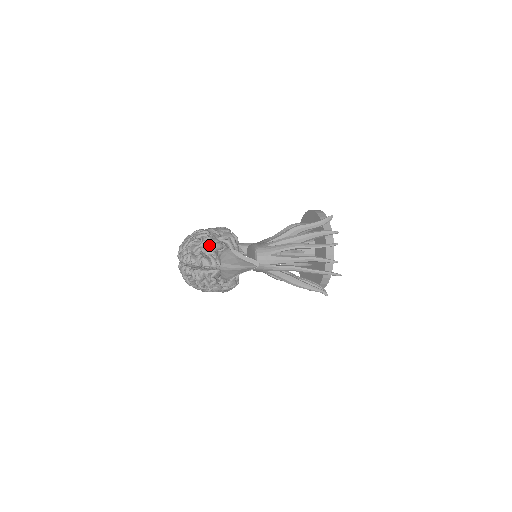
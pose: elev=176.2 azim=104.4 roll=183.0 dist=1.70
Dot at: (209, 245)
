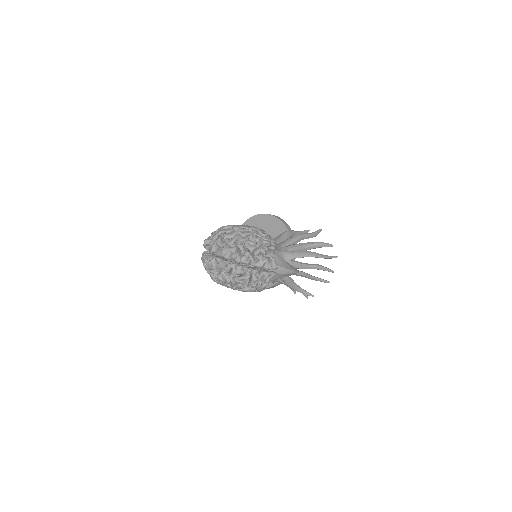
Dot at: (268, 247)
